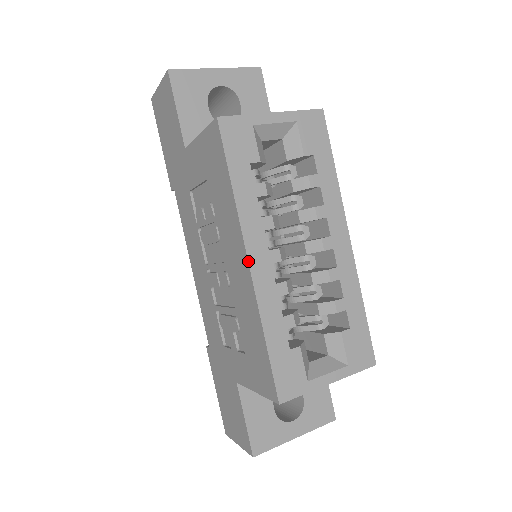
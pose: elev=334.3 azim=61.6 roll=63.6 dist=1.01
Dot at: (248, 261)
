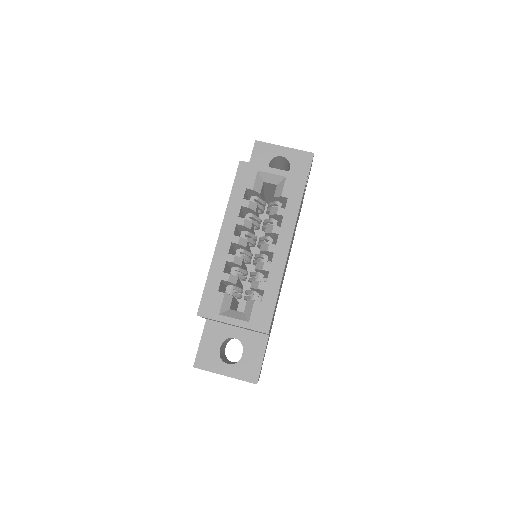
Dot at: (219, 235)
